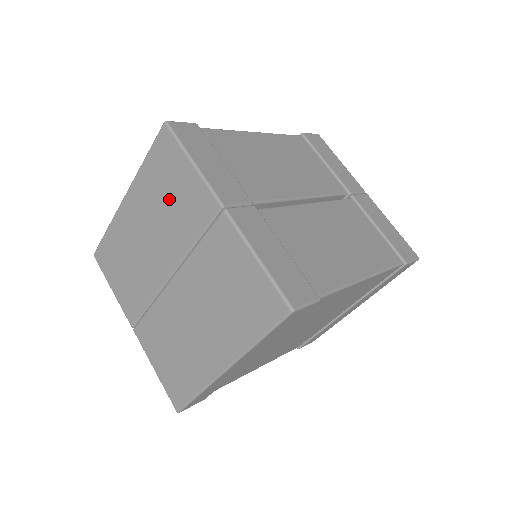
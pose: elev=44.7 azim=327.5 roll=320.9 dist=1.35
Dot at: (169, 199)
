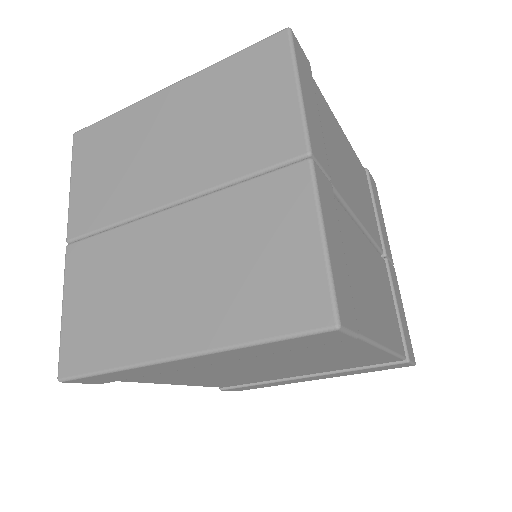
Dot at: (234, 114)
